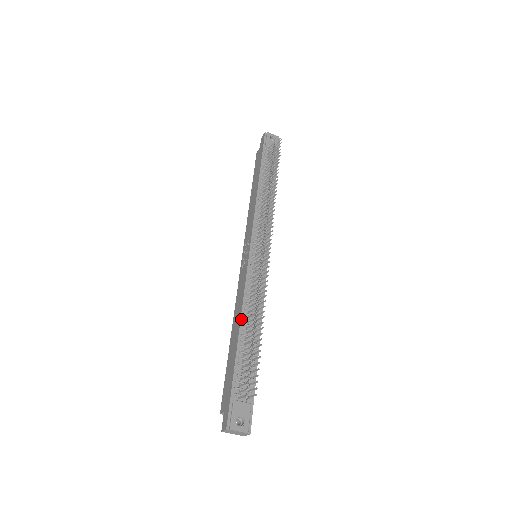
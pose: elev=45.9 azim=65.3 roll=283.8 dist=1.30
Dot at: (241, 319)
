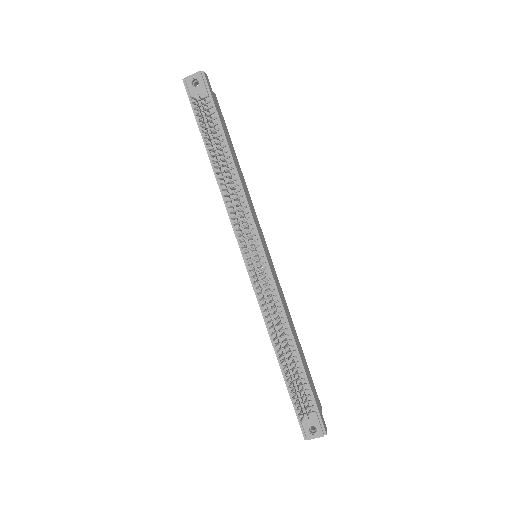
Dot at: (271, 340)
